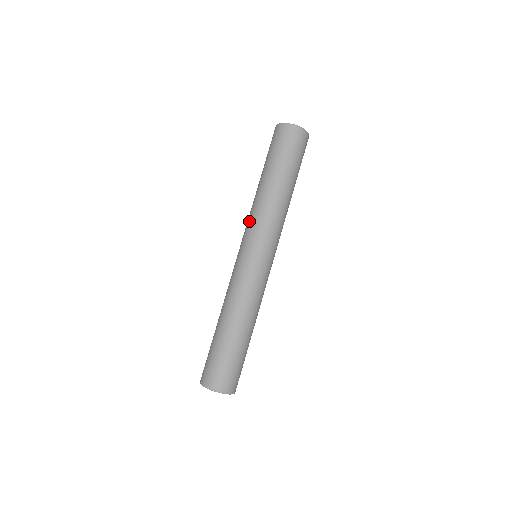
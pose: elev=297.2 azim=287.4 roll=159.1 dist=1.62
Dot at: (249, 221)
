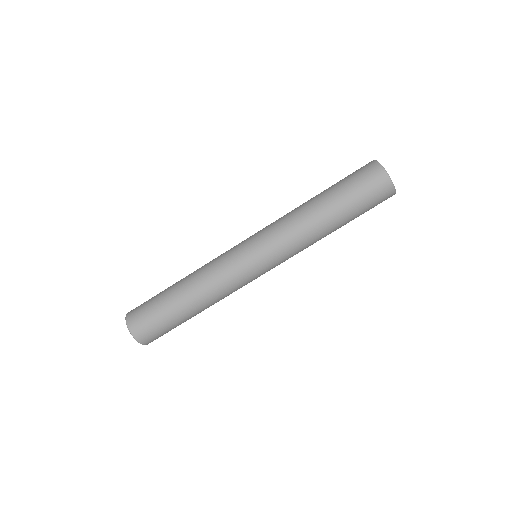
Dot at: (277, 228)
